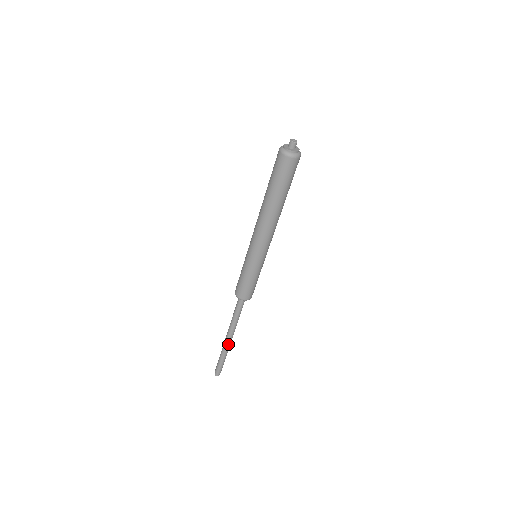
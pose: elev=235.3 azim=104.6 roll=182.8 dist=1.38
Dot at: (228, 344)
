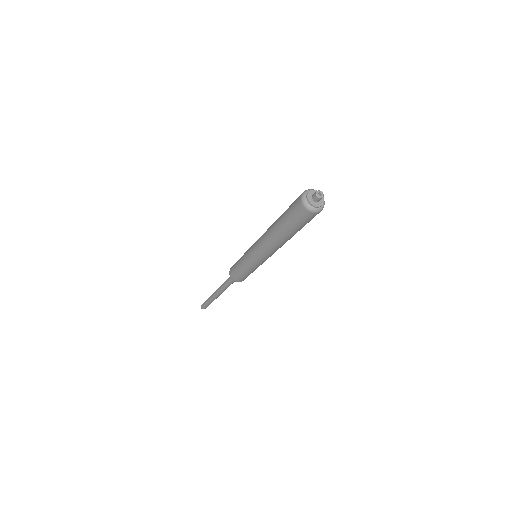
Dot at: (216, 297)
